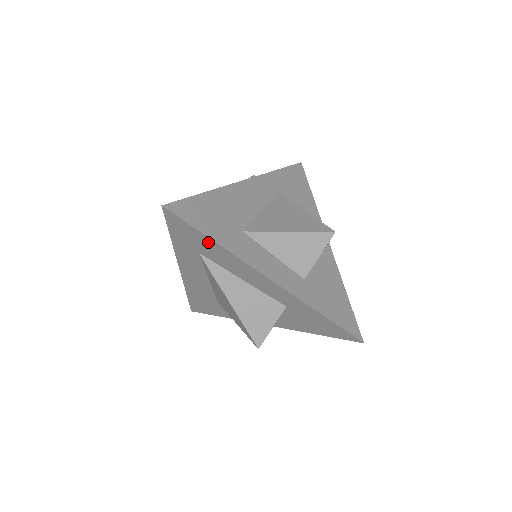
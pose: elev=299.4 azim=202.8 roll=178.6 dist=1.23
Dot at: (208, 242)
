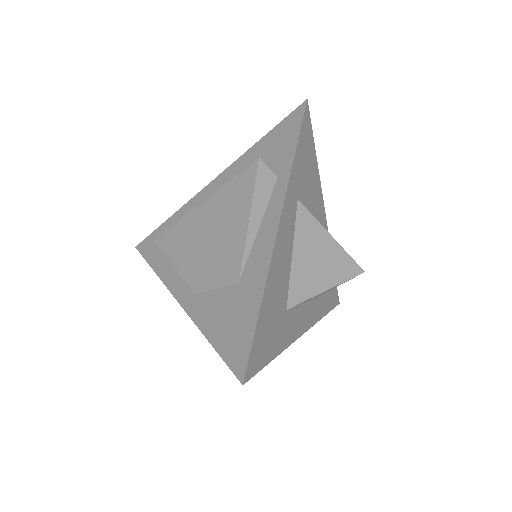
Dot at: occluded
